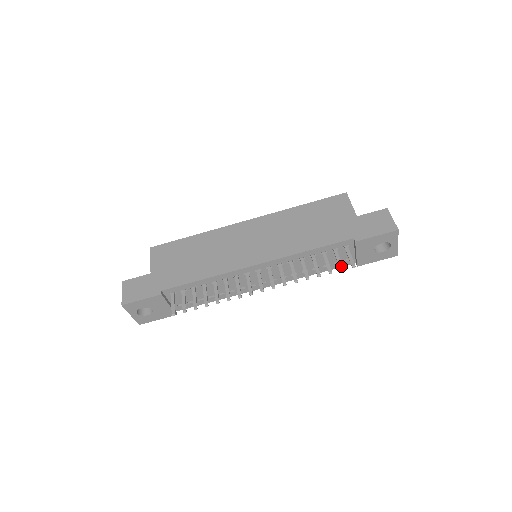
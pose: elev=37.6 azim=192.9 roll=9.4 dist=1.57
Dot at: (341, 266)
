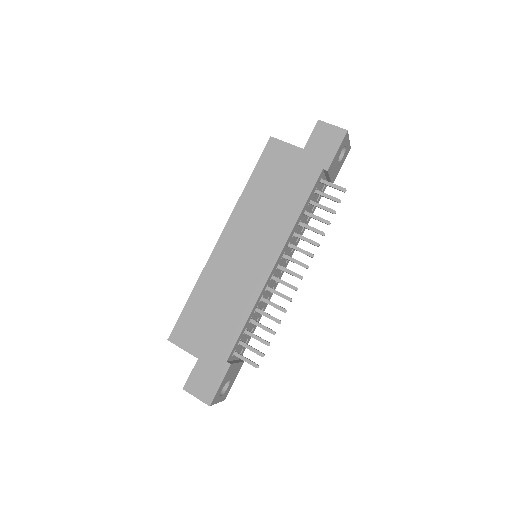
Dot at: (336, 200)
